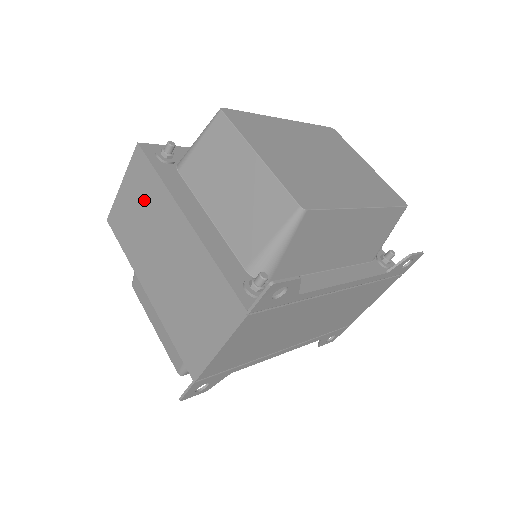
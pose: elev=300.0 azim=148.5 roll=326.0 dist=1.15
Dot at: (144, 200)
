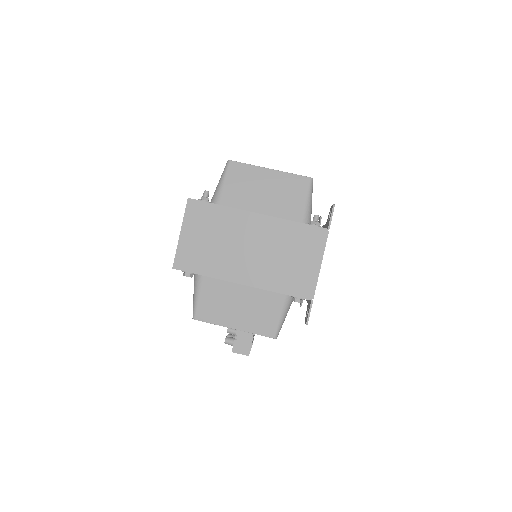
Dot at: (212, 228)
